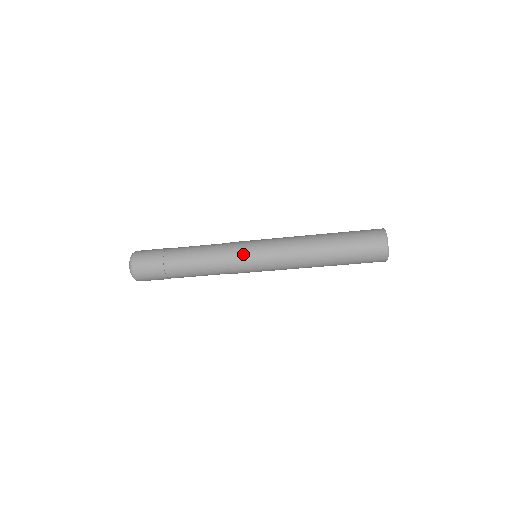
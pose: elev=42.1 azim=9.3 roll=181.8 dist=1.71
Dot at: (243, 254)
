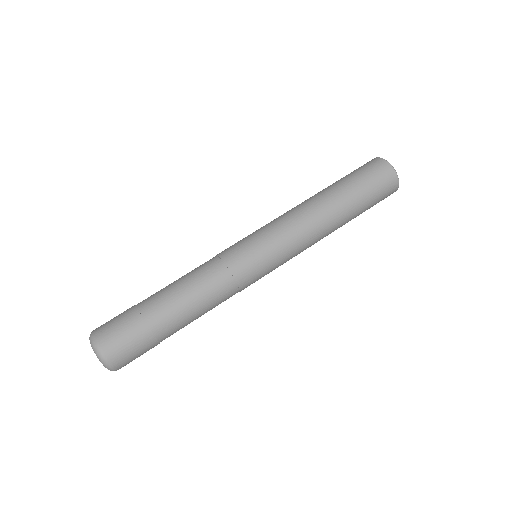
Dot at: (247, 259)
